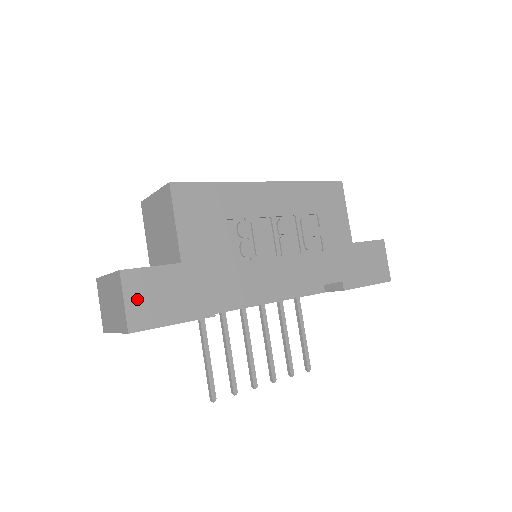
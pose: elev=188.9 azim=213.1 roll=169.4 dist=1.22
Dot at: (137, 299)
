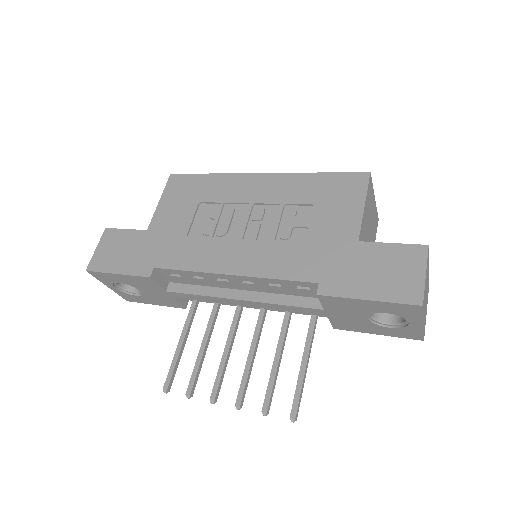
Dot at: (104, 249)
